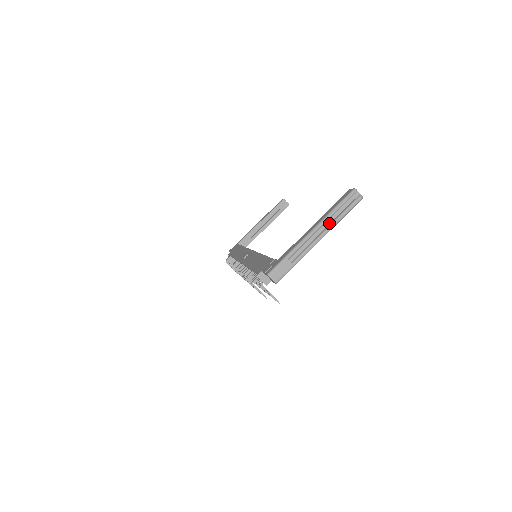
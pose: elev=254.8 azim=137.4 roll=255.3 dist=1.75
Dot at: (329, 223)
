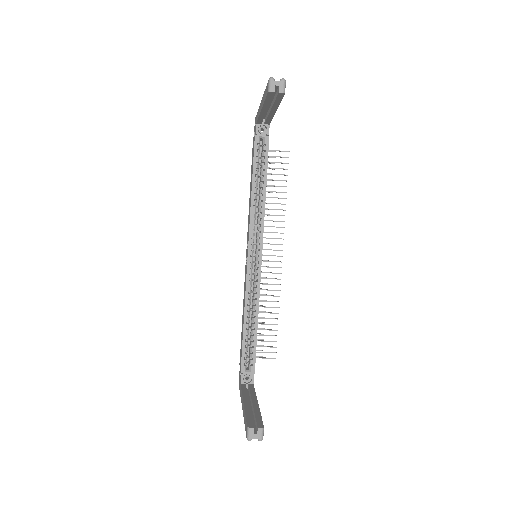
Dot at: occluded
